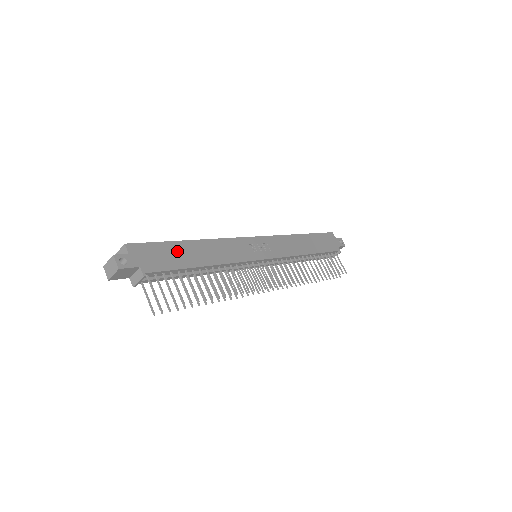
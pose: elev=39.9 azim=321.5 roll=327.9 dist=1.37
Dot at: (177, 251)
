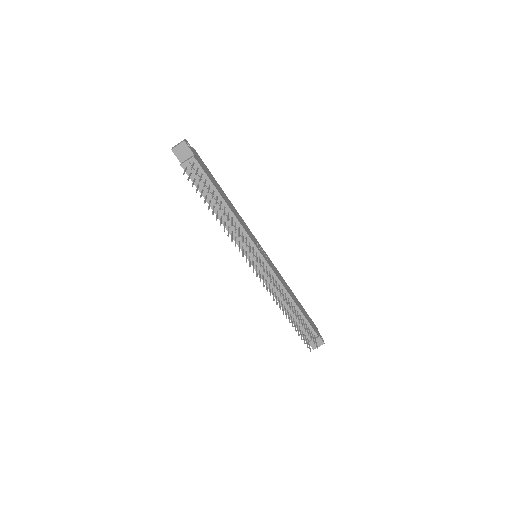
Dot at: (215, 182)
